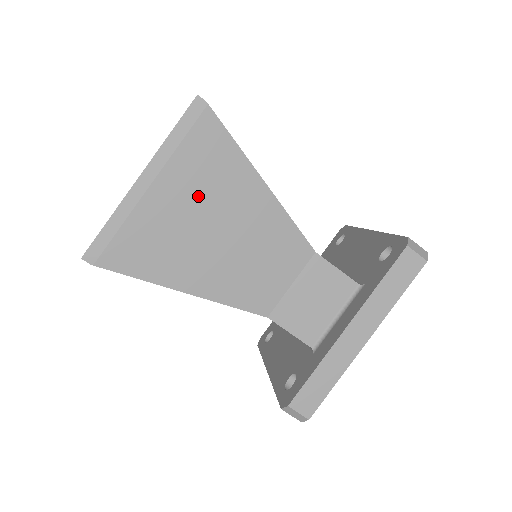
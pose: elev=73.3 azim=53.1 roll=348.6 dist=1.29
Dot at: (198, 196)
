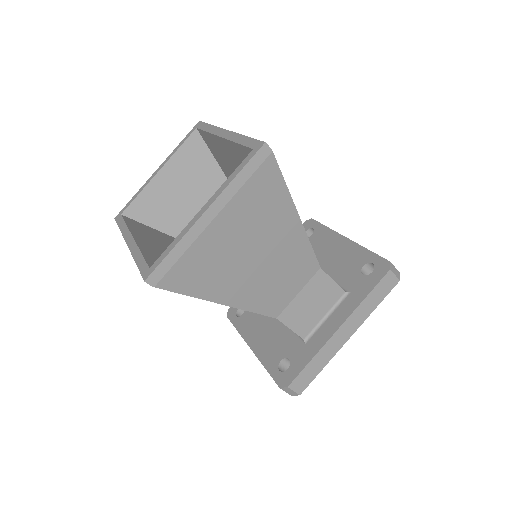
Dot at: (248, 227)
